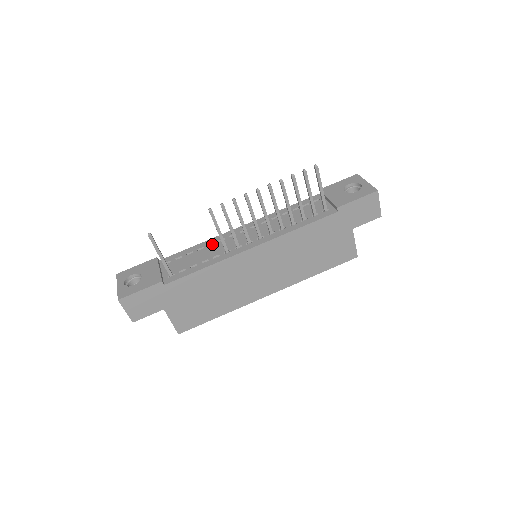
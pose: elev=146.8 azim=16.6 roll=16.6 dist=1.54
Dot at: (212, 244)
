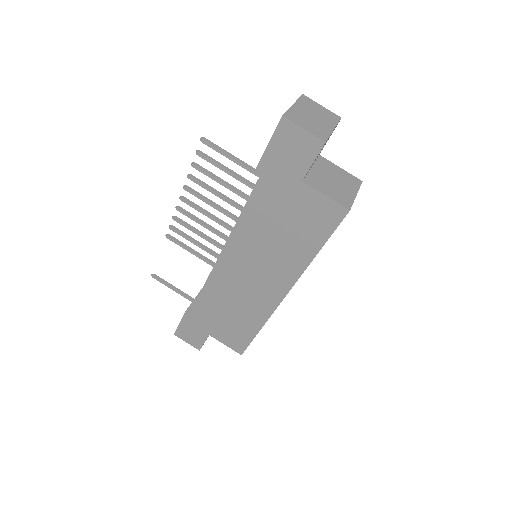
Dot at: occluded
